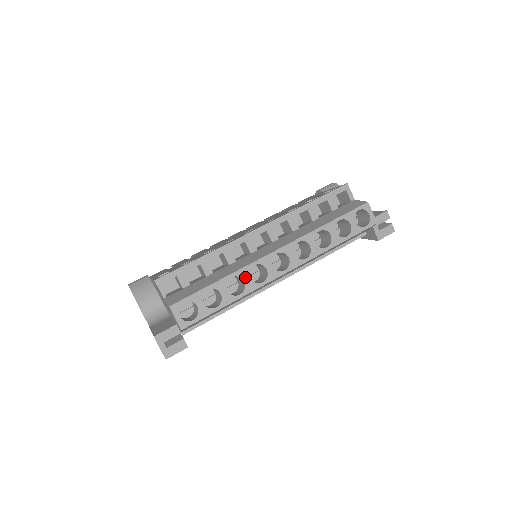
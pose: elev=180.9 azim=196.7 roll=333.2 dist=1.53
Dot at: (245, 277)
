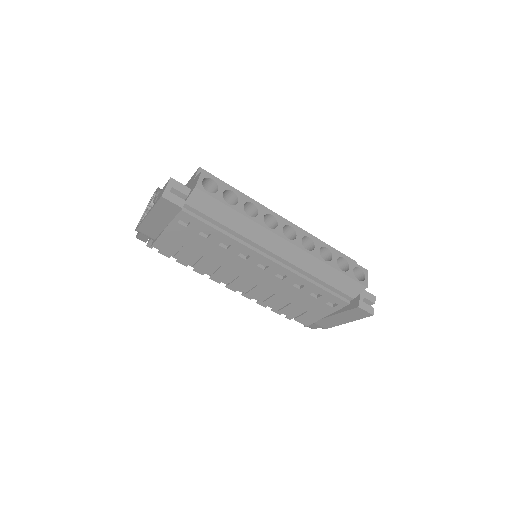
Dot at: (261, 213)
